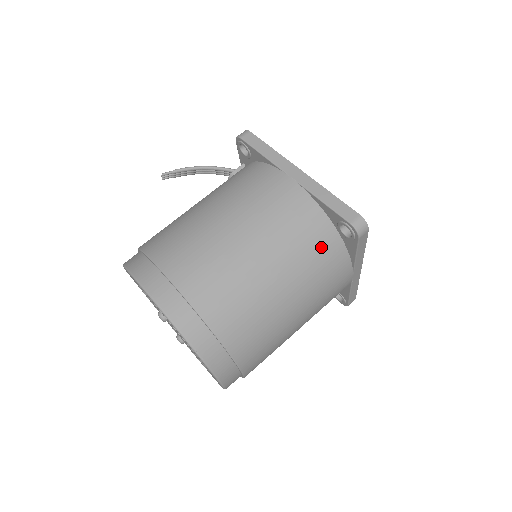
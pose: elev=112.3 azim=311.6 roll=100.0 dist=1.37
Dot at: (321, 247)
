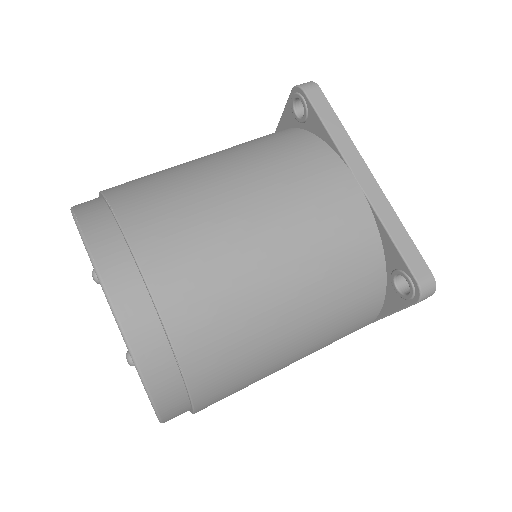
Dot at: (277, 139)
